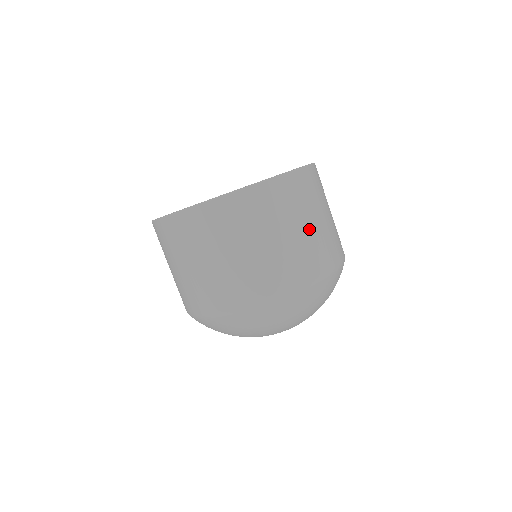
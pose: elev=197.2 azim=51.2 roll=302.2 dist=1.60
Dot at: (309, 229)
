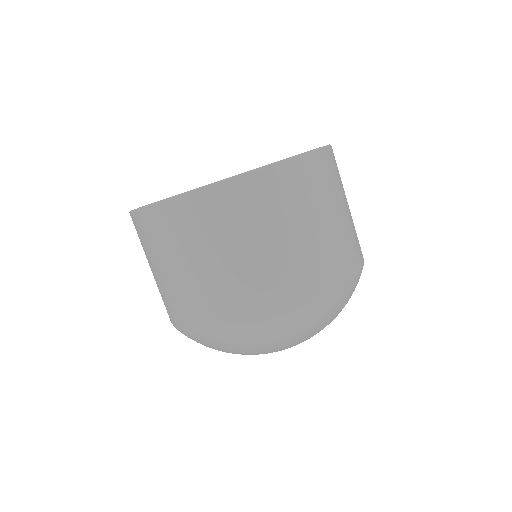
Dot at: (338, 219)
